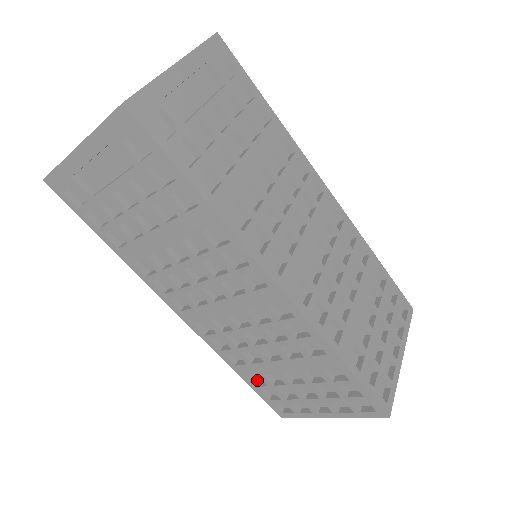
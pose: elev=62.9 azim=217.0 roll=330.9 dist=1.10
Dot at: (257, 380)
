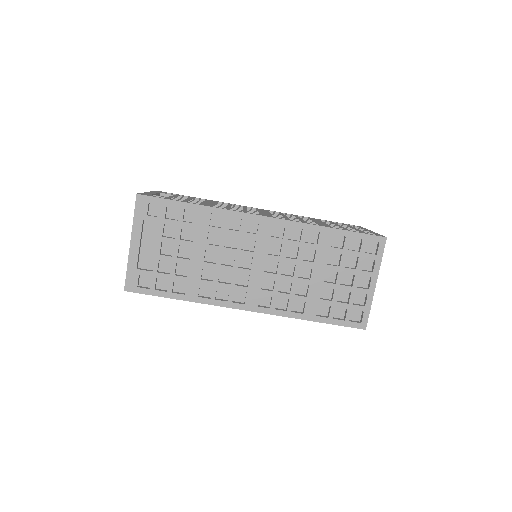
Dot at: (325, 316)
